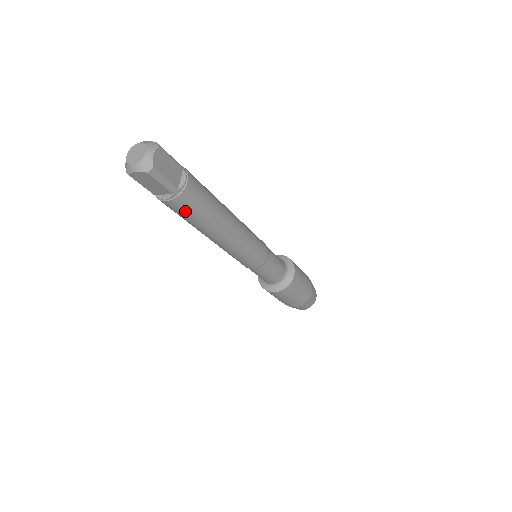
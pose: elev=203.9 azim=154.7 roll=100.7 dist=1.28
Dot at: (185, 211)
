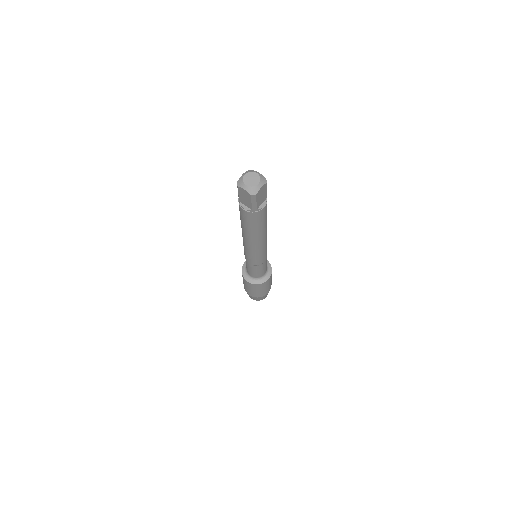
Dot at: (248, 220)
